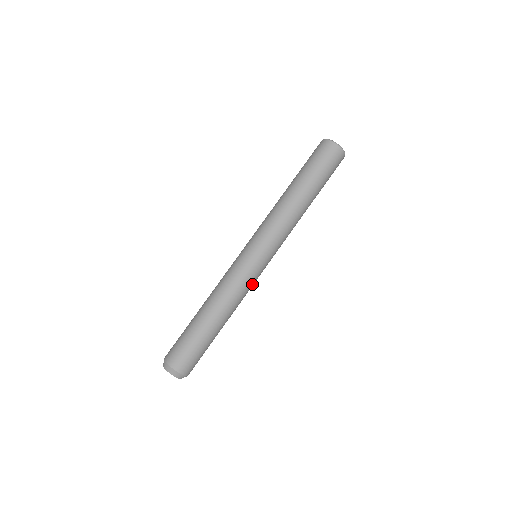
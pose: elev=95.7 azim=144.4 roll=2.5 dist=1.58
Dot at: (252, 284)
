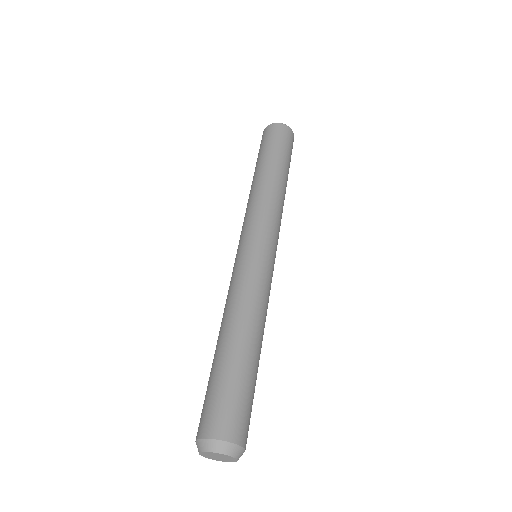
Dot at: occluded
